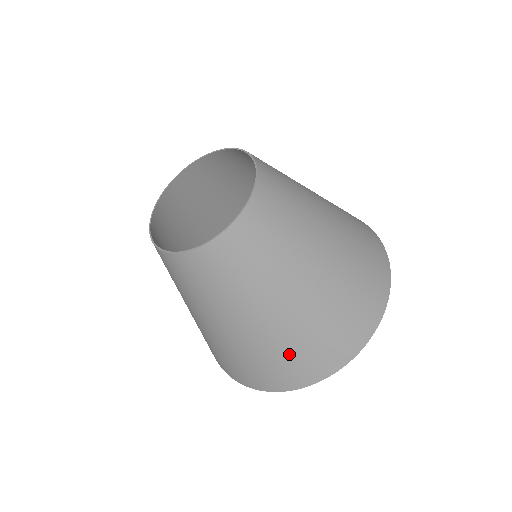
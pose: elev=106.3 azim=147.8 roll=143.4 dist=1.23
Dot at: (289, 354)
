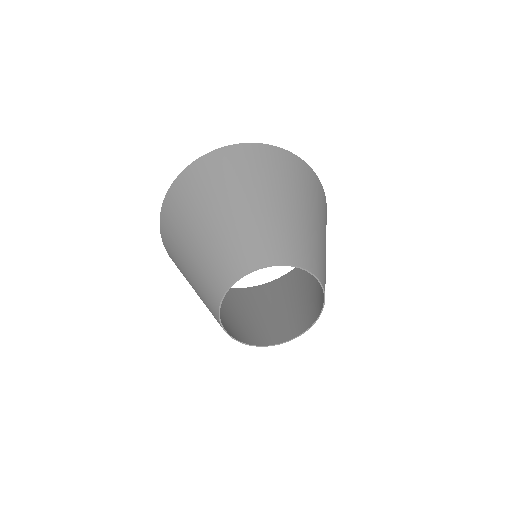
Dot at: (257, 299)
